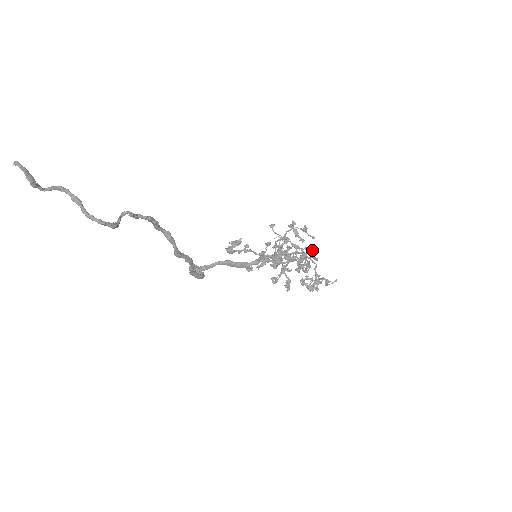
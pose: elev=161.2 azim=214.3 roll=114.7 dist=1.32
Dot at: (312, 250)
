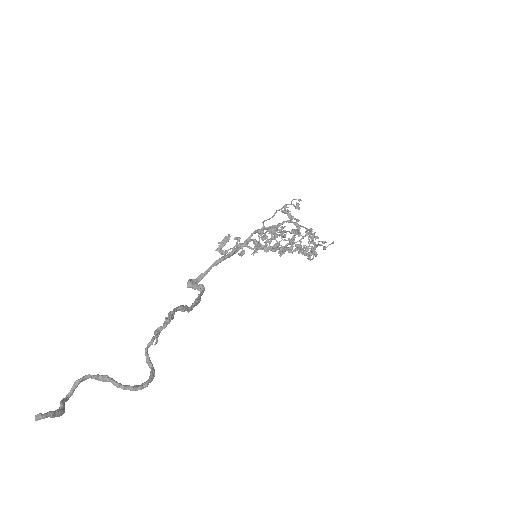
Dot at: (313, 234)
